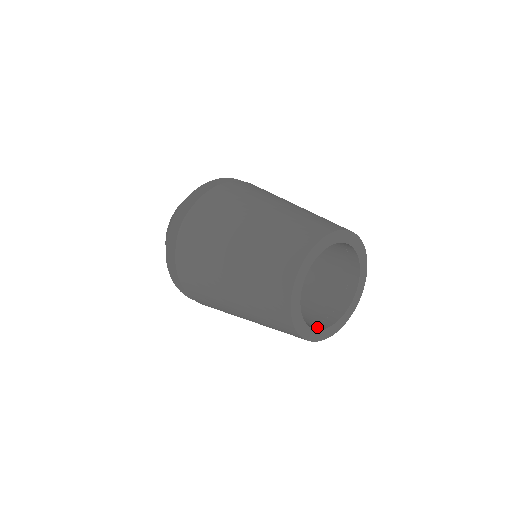
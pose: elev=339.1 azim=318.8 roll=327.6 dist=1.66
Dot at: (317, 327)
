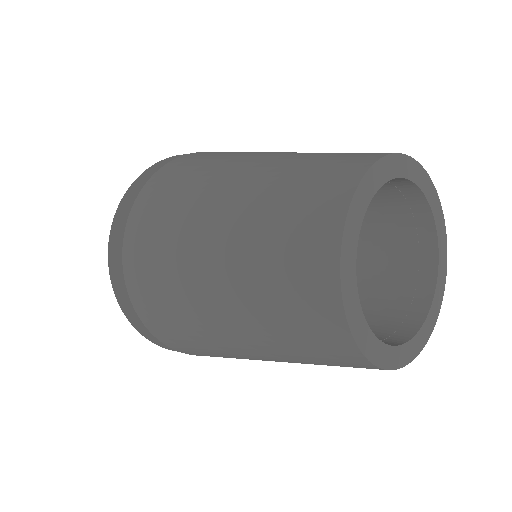
Dot at: (393, 342)
